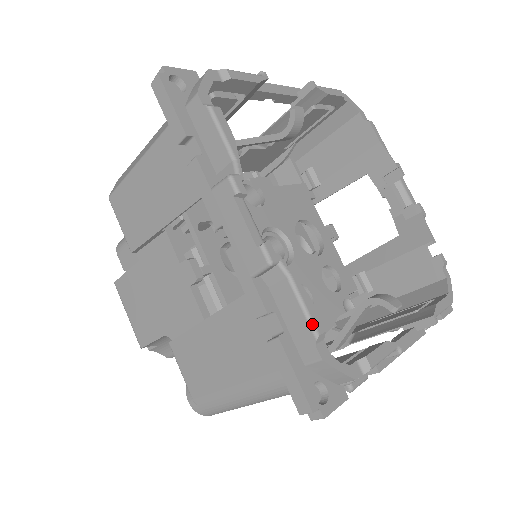
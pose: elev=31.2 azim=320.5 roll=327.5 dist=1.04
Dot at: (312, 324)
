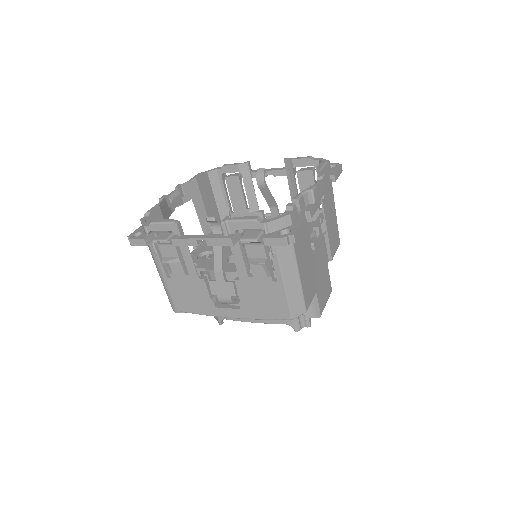
Dot at: (148, 211)
